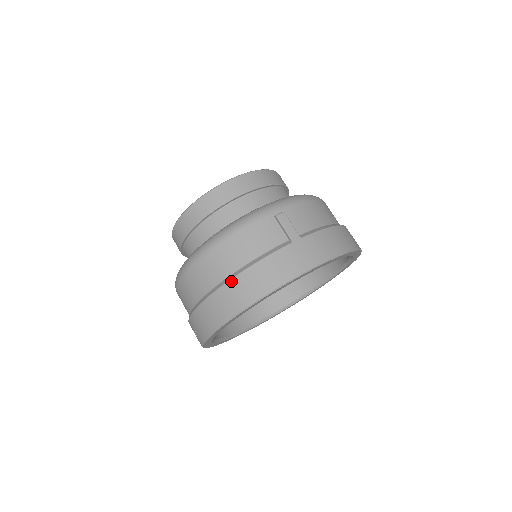
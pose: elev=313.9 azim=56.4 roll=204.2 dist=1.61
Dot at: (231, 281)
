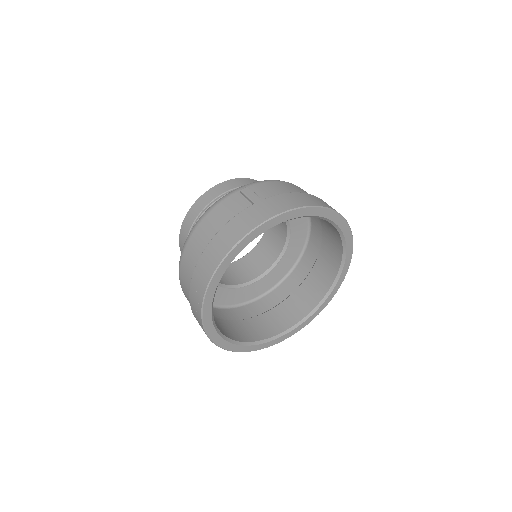
Dot at: (206, 248)
